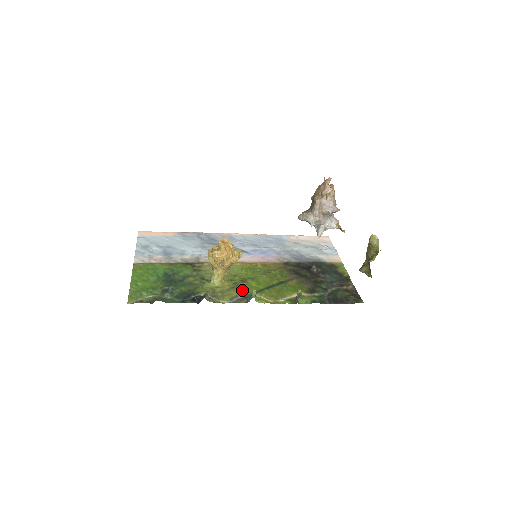
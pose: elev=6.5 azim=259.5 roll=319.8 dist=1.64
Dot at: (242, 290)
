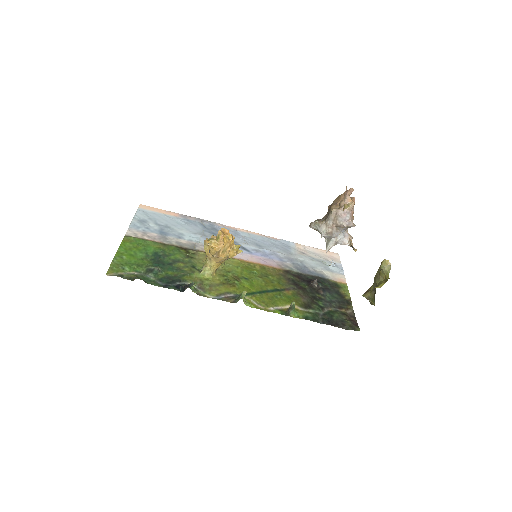
Dot at: (232, 288)
